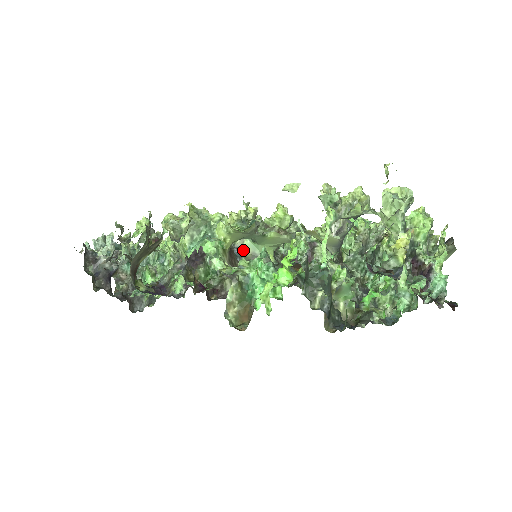
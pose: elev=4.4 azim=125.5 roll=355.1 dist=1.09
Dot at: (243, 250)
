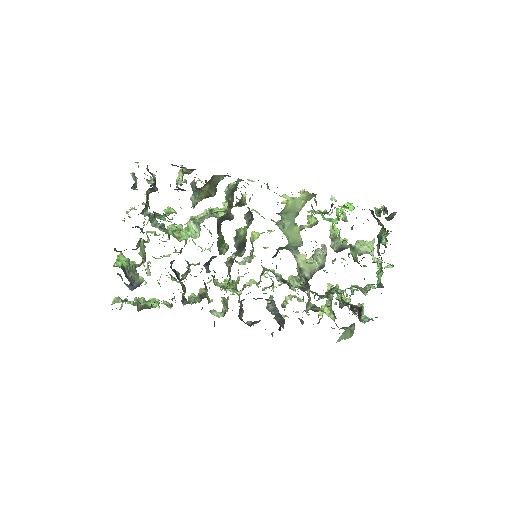
Dot at: occluded
